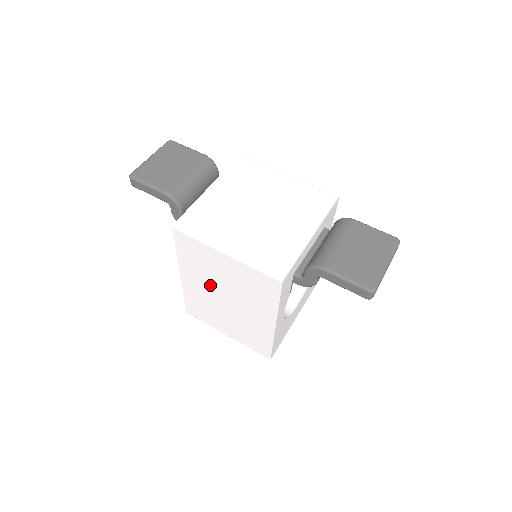
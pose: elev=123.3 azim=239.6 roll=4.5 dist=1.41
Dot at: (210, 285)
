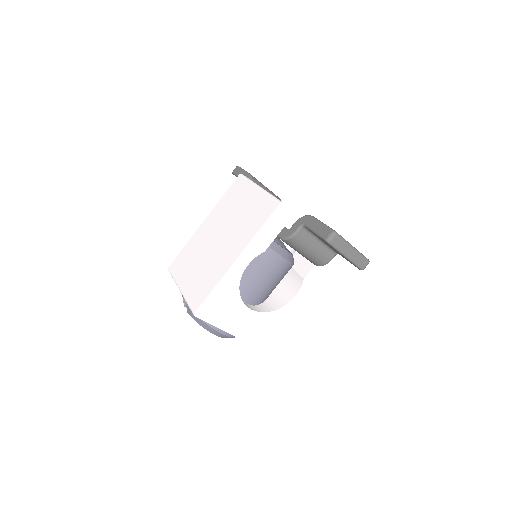
Dot at: (219, 225)
